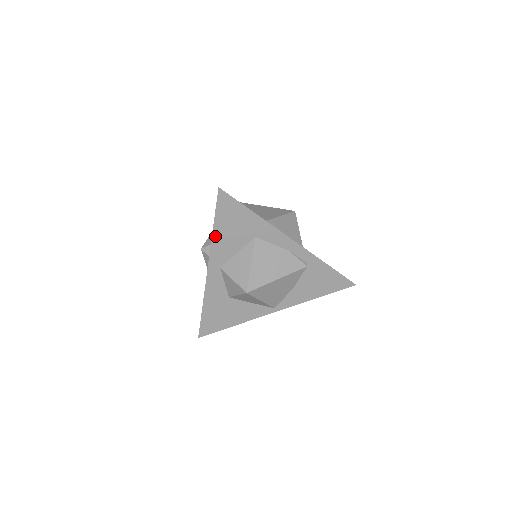
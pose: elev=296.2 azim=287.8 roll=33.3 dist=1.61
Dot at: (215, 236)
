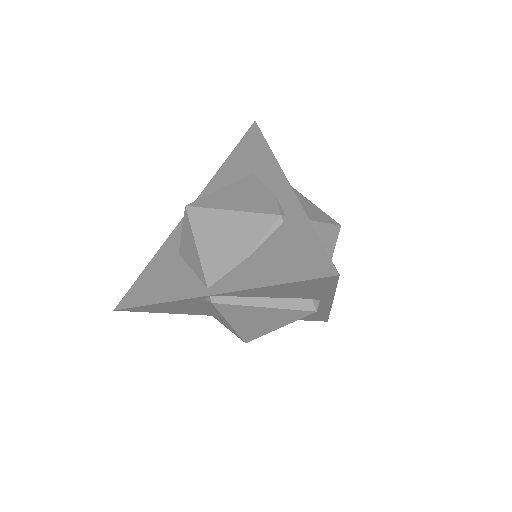
Dot at: (220, 171)
